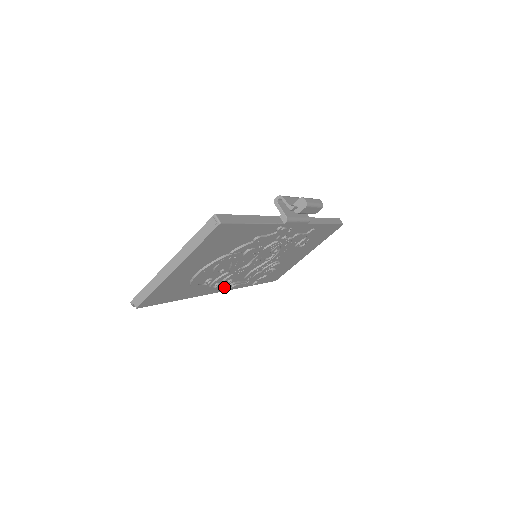
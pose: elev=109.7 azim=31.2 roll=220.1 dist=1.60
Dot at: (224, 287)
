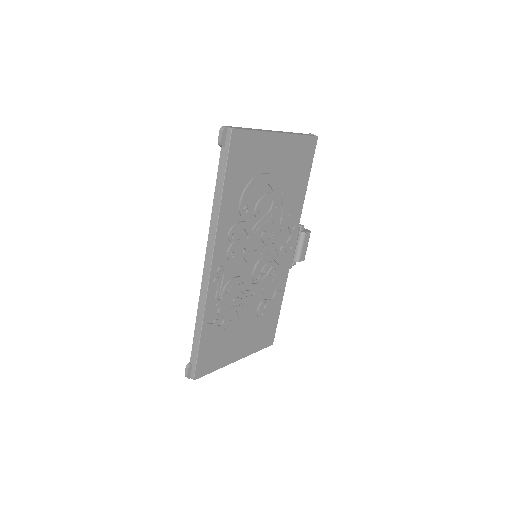
Dot at: (219, 263)
